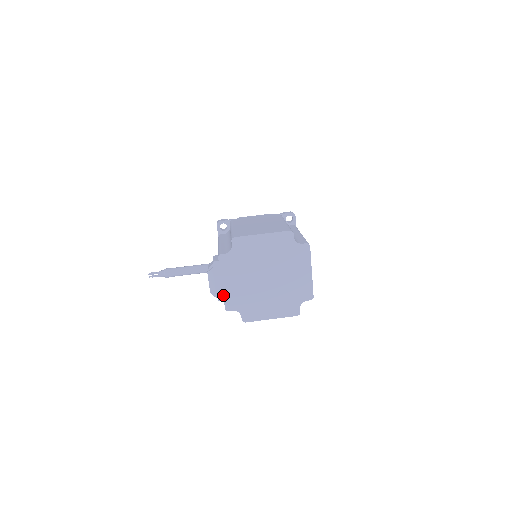
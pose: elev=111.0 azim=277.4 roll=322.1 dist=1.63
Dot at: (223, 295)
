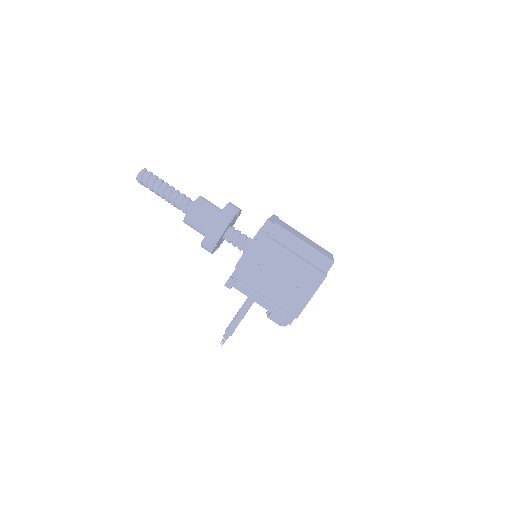
Dot at: occluded
